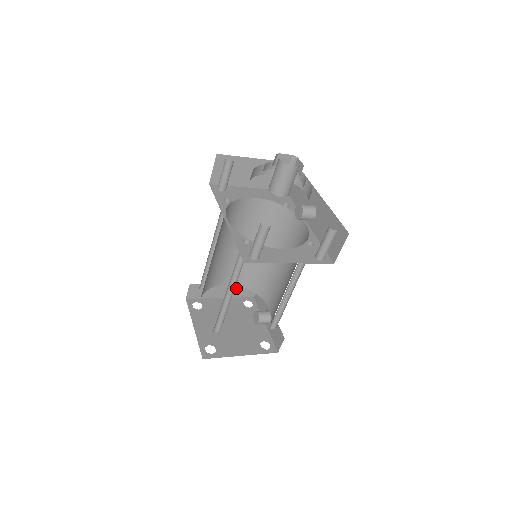
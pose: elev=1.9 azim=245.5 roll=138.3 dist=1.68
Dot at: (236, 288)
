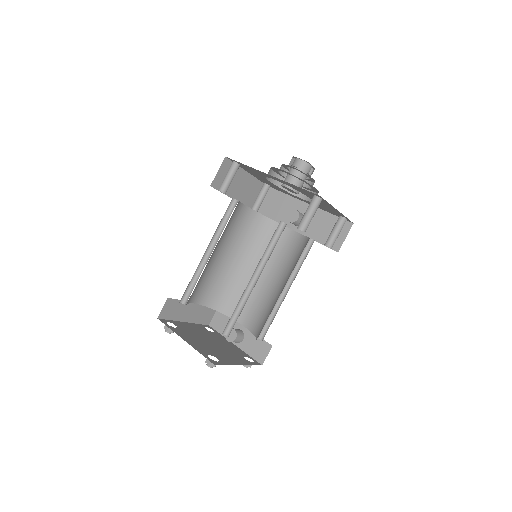
Dot at: (200, 311)
